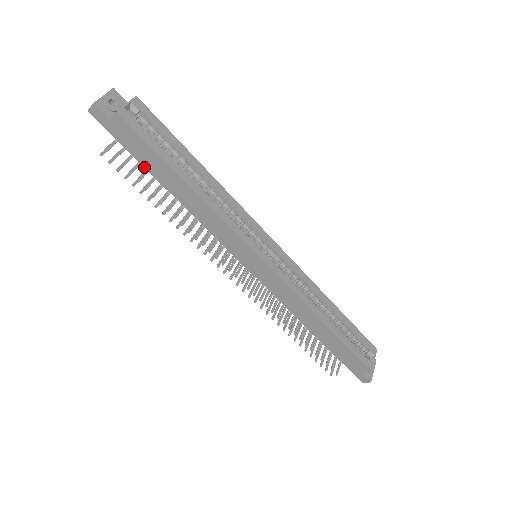
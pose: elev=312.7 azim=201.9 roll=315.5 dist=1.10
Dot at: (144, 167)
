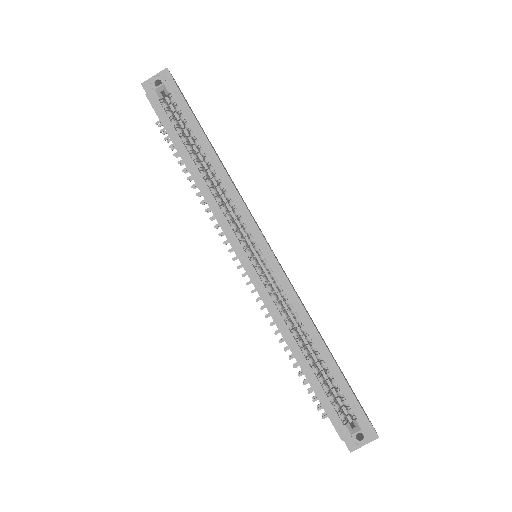
Dot at: occluded
